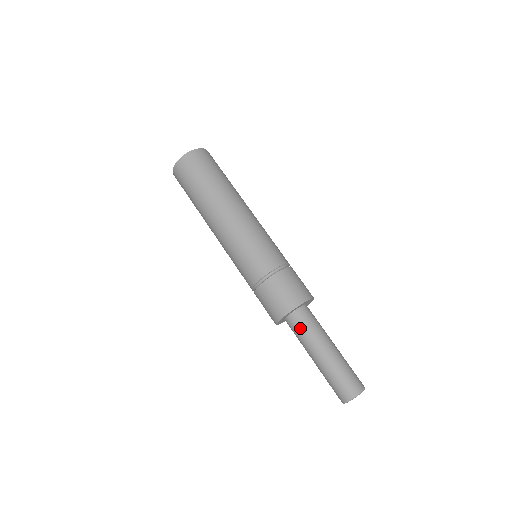
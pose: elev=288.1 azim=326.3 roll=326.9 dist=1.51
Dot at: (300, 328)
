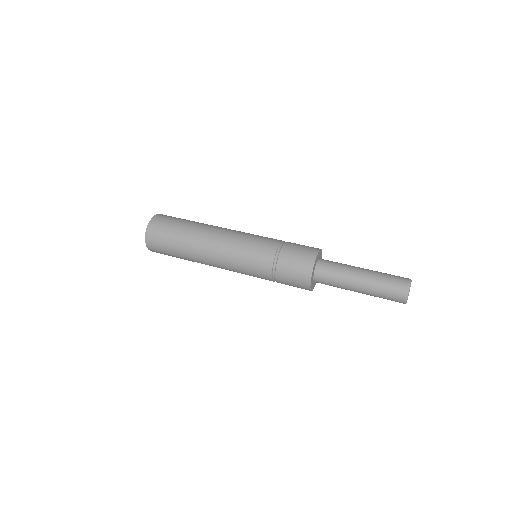
Dot at: (330, 275)
